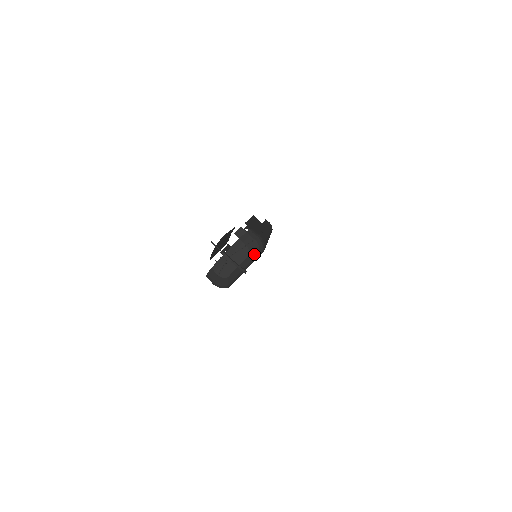
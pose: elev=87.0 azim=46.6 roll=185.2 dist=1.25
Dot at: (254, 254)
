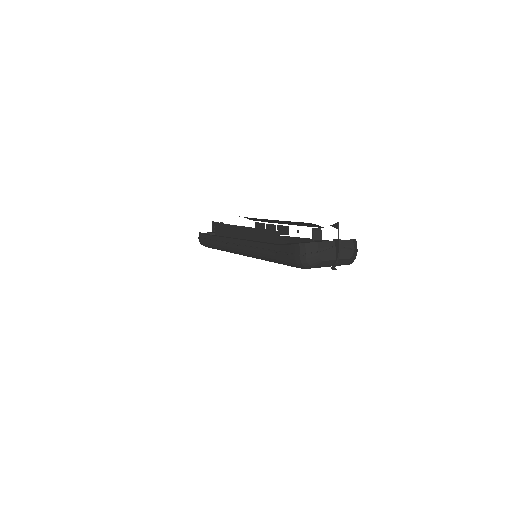
Dot at: (350, 261)
